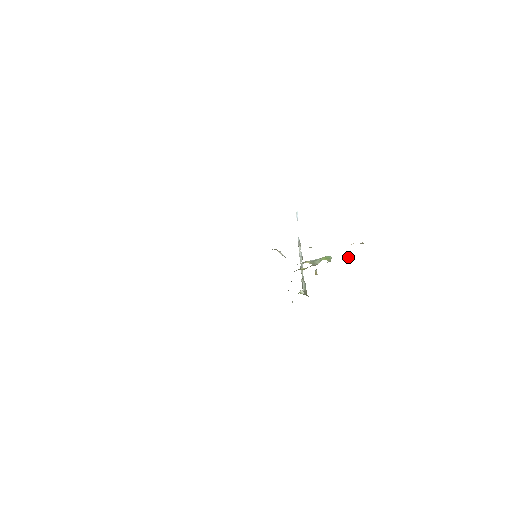
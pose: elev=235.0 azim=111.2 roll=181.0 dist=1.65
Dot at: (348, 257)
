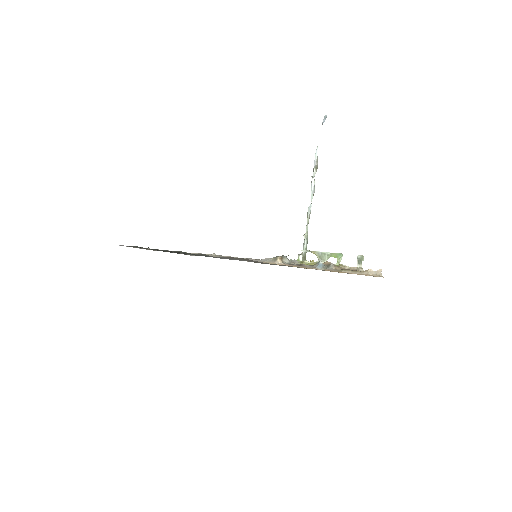
Dot at: (361, 262)
